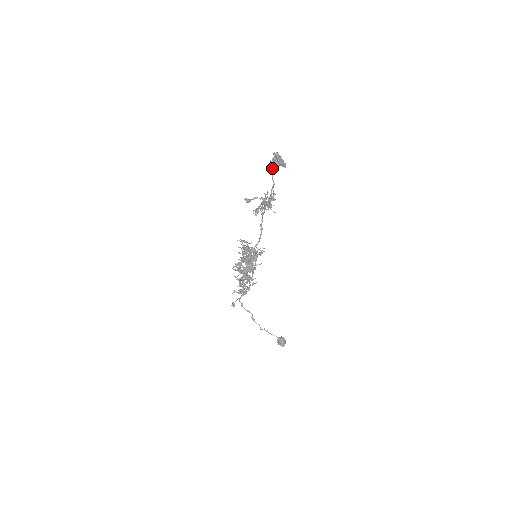
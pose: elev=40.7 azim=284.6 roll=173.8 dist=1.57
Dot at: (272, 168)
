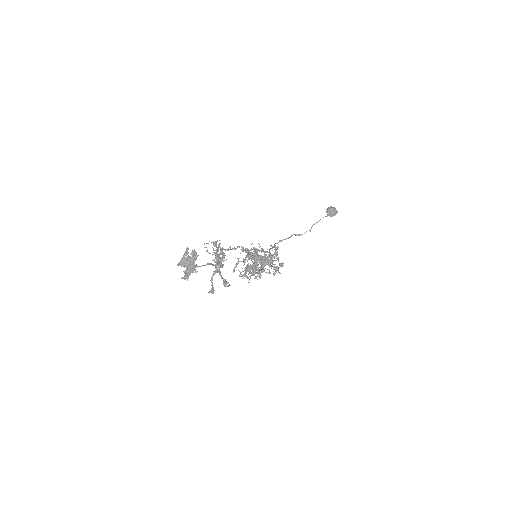
Dot at: occluded
